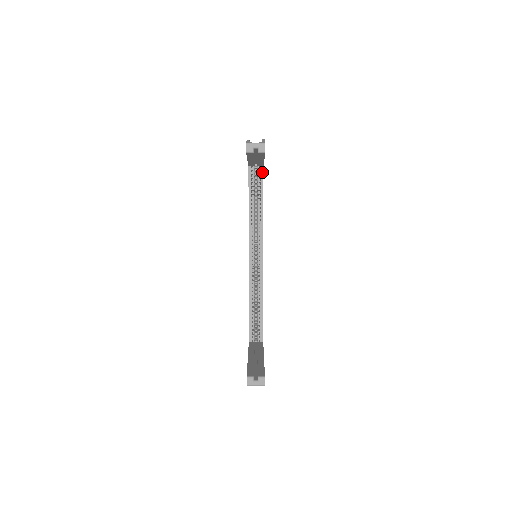
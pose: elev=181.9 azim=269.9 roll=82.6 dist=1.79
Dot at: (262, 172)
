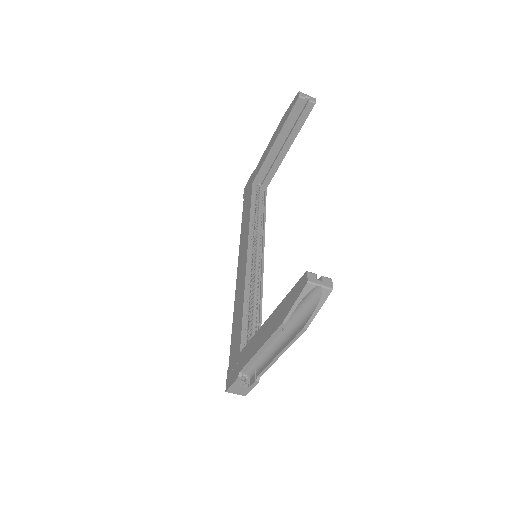
Dot at: (265, 192)
